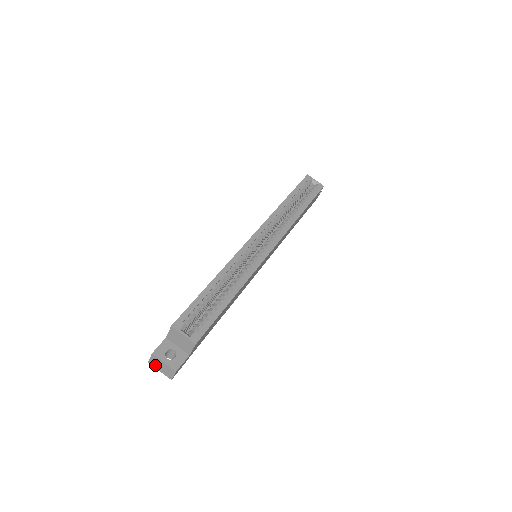
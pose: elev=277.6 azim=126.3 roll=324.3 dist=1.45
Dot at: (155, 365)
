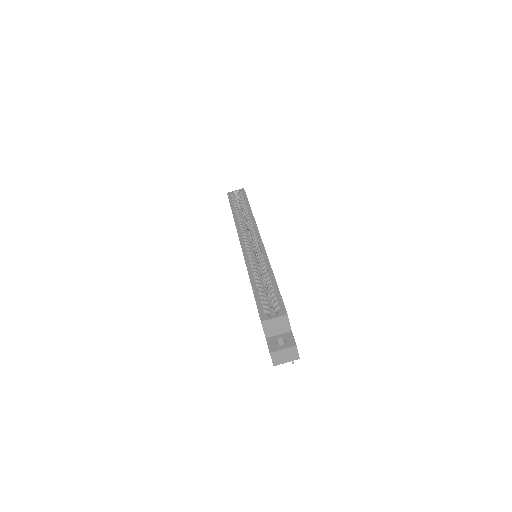
Dot at: (280, 362)
